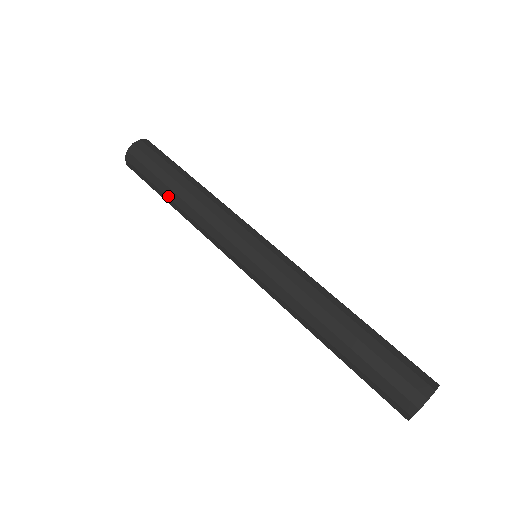
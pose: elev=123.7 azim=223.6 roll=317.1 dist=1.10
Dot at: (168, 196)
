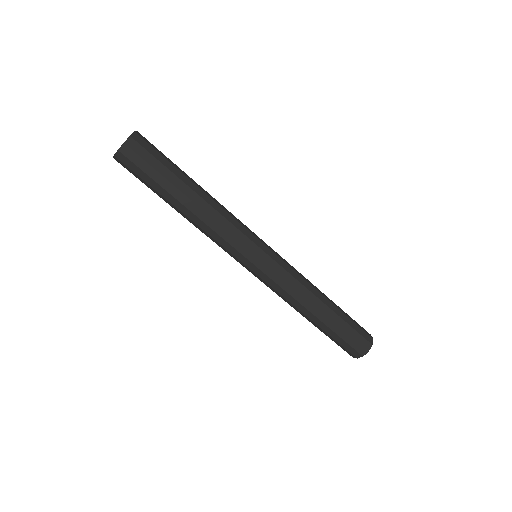
Dot at: (171, 206)
